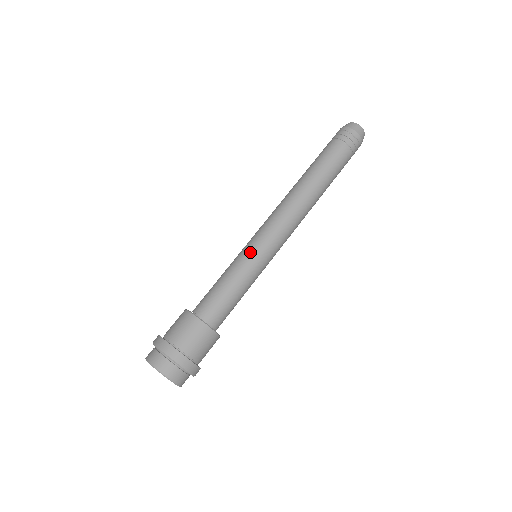
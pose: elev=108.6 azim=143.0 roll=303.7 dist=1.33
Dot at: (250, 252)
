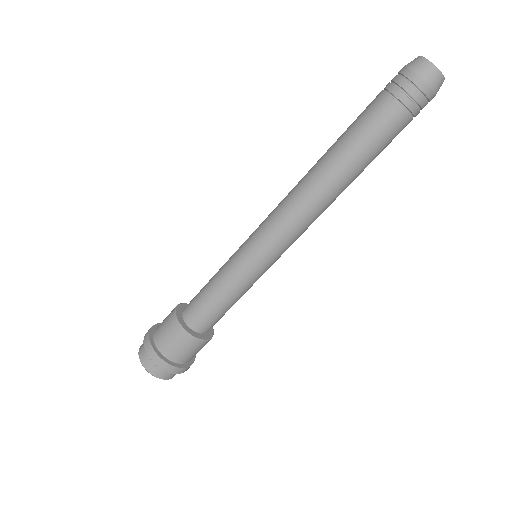
Dot at: (244, 260)
